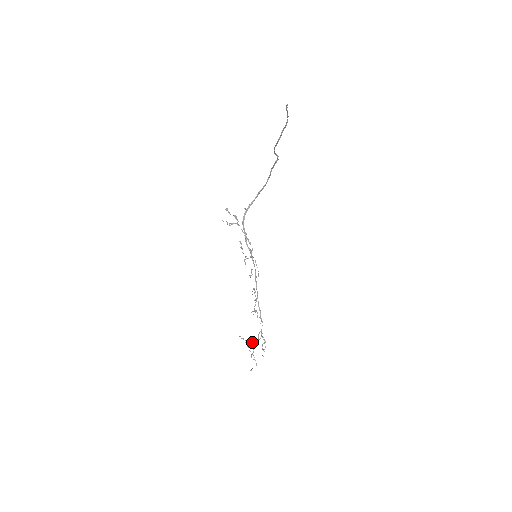
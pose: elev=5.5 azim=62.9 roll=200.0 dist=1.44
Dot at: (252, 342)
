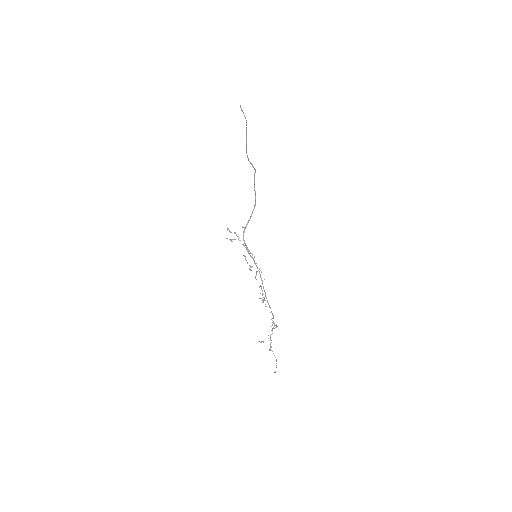
Dot at: occluded
